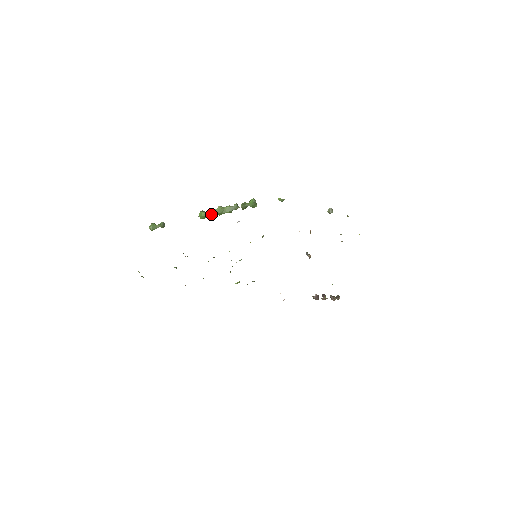
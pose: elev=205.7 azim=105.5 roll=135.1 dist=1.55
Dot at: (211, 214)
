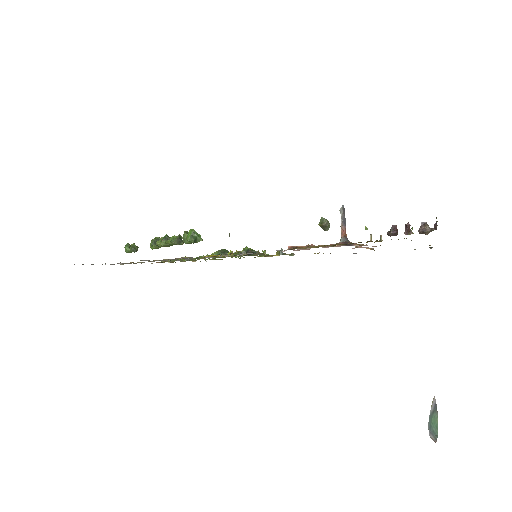
Dot at: (162, 246)
